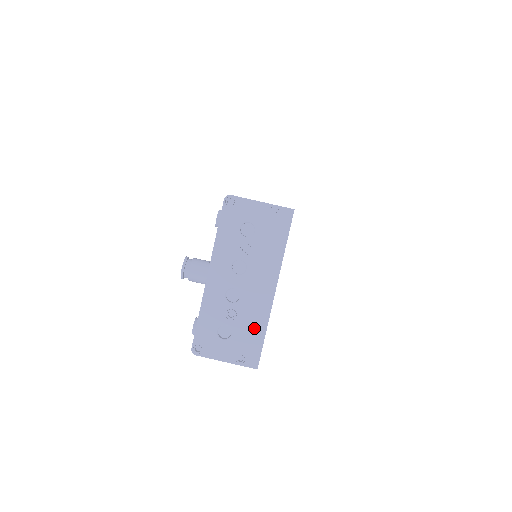
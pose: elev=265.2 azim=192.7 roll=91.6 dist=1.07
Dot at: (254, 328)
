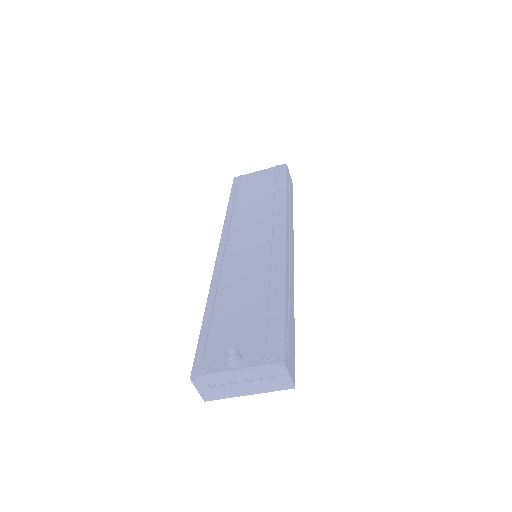
Dot at: (223, 394)
